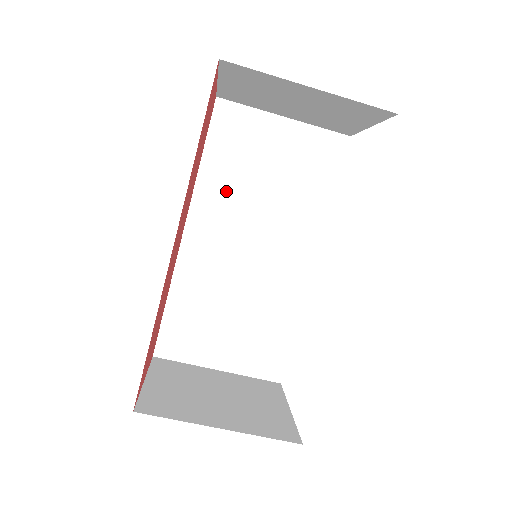
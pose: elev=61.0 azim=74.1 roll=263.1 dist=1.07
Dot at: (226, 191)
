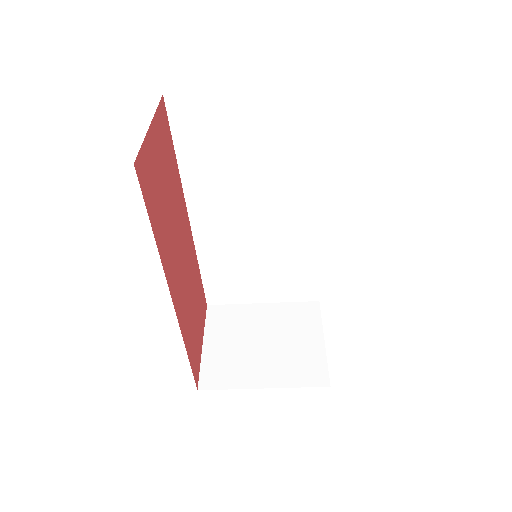
Dot at: (213, 179)
